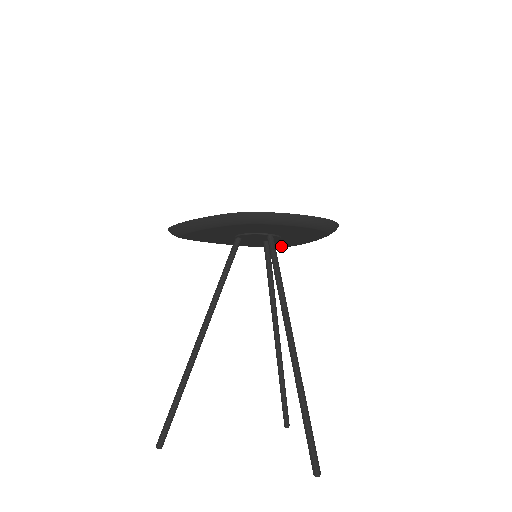
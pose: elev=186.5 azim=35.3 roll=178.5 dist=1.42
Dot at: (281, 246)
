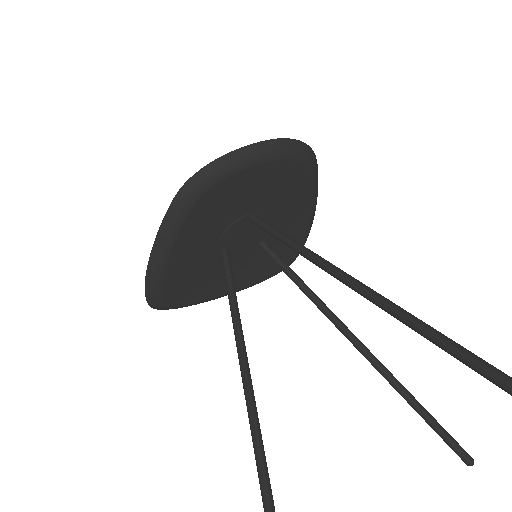
Dot at: (291, 255)
